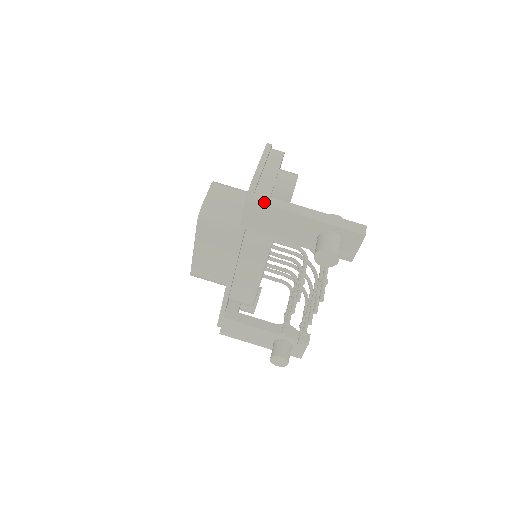
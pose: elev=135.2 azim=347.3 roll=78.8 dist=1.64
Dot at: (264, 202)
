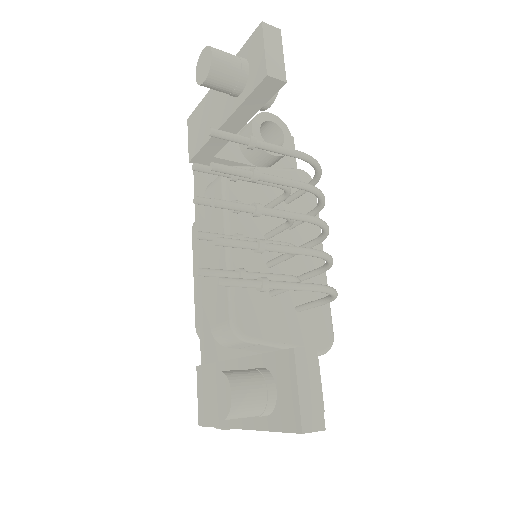
Dot at: occluded
